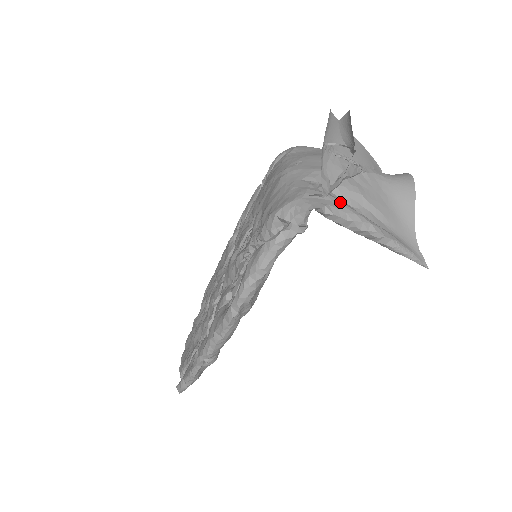
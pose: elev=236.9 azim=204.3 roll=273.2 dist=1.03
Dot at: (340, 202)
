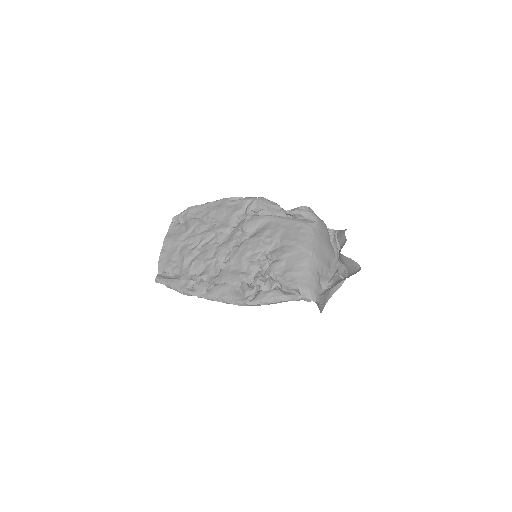
Dot at: occluded
